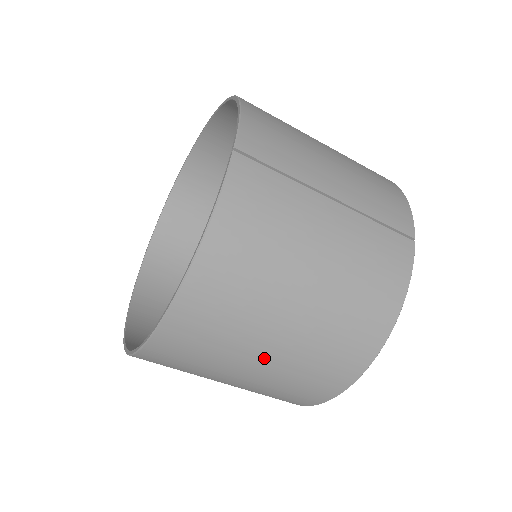
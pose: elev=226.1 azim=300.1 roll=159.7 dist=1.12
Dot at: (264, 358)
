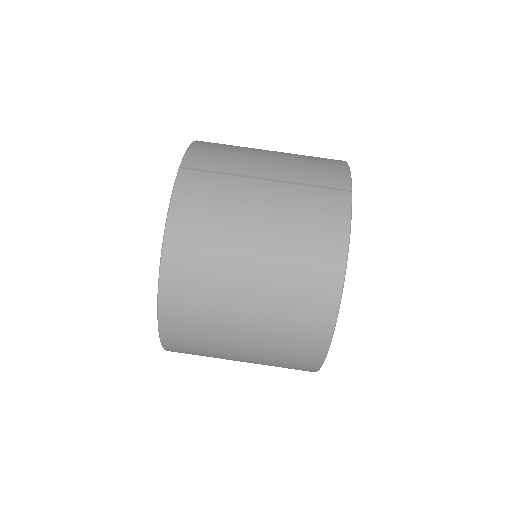
Dot at: (247, 315)
